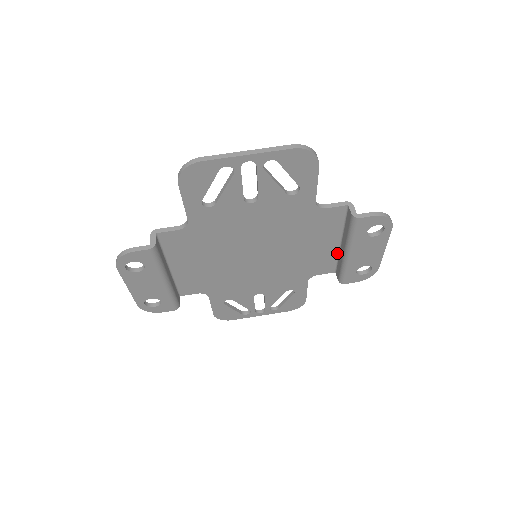
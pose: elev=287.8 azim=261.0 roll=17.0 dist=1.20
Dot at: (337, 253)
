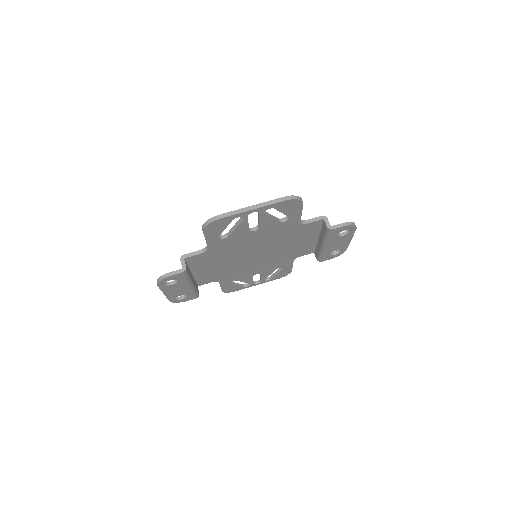
Dot at: (315, 243)
